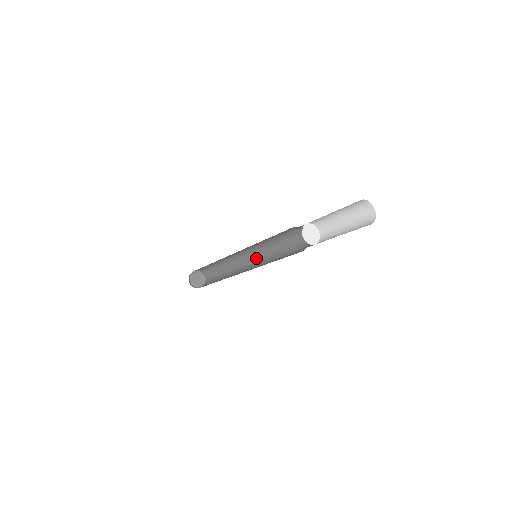
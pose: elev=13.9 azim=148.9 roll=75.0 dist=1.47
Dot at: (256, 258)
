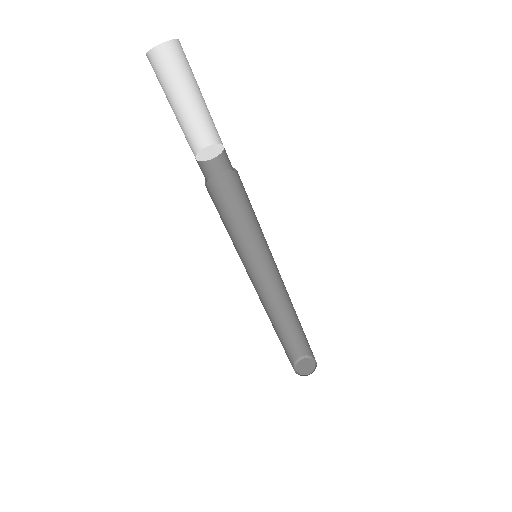
Dot at: occluded
